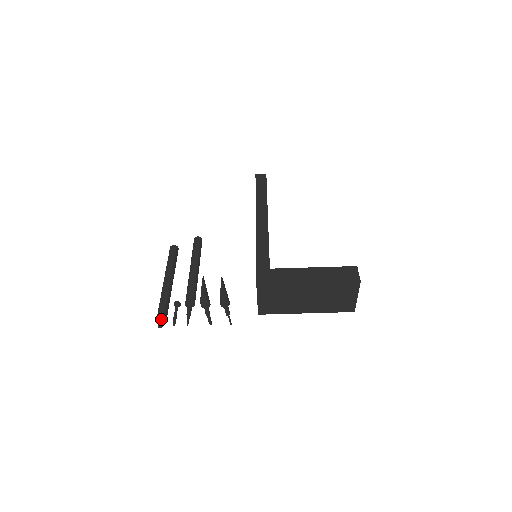
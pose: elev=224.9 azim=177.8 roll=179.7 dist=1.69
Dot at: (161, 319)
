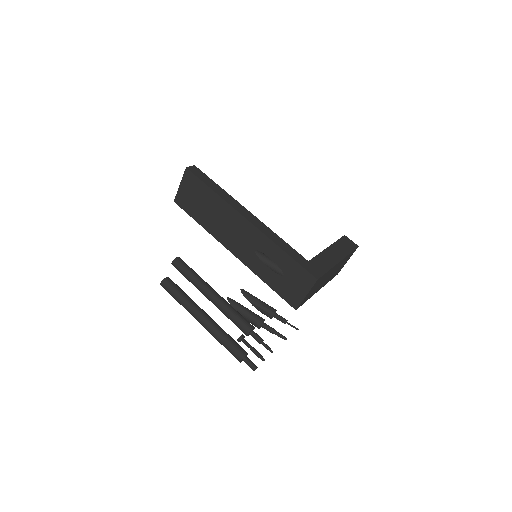
Dot at: (251, 361)
